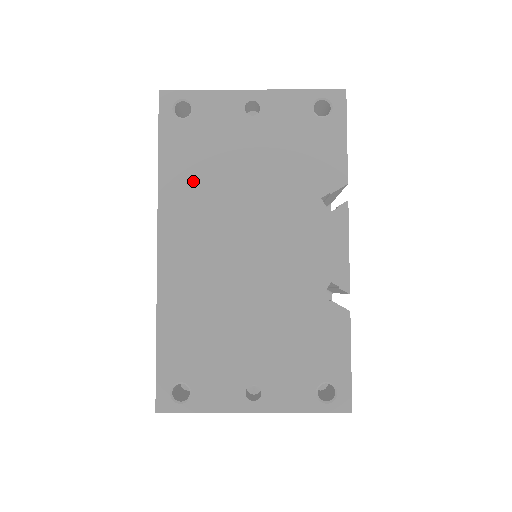
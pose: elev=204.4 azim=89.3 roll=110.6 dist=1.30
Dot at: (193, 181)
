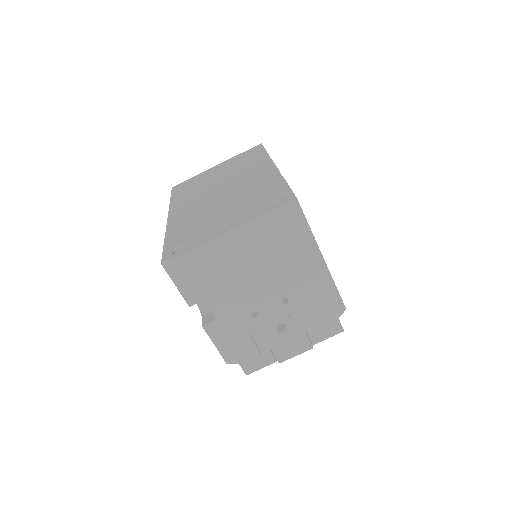
Dot at: (188, 195)
